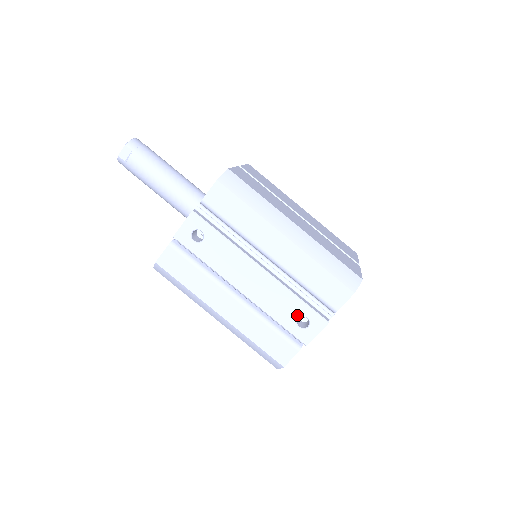
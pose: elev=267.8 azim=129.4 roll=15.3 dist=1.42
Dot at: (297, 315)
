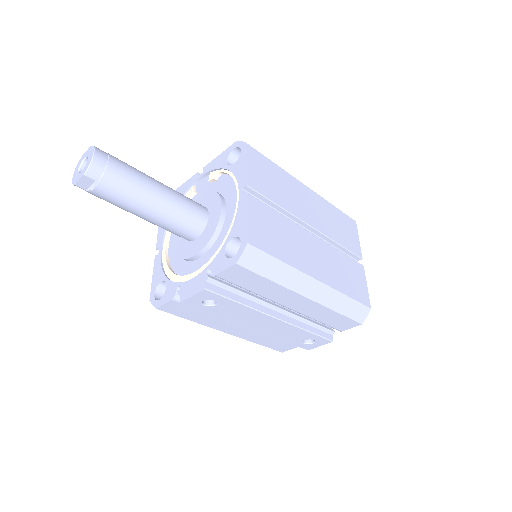
Dot at: (305, 339)
